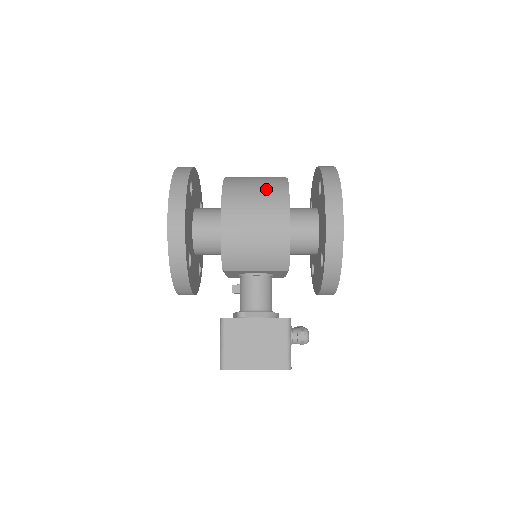
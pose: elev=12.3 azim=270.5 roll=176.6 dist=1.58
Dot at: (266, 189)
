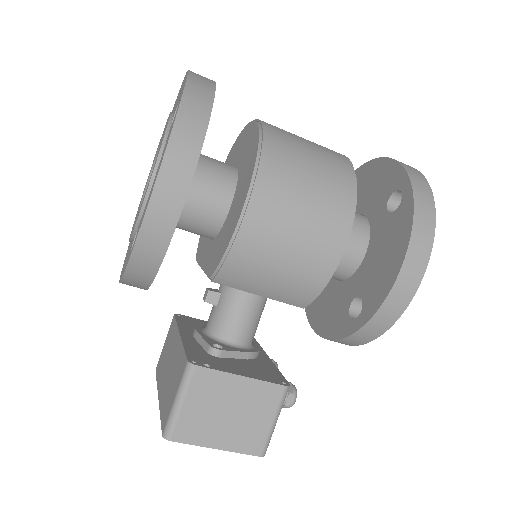
Dot at: (326, 179)
